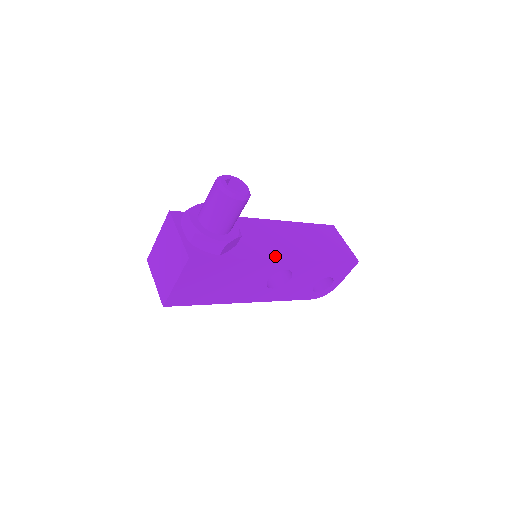
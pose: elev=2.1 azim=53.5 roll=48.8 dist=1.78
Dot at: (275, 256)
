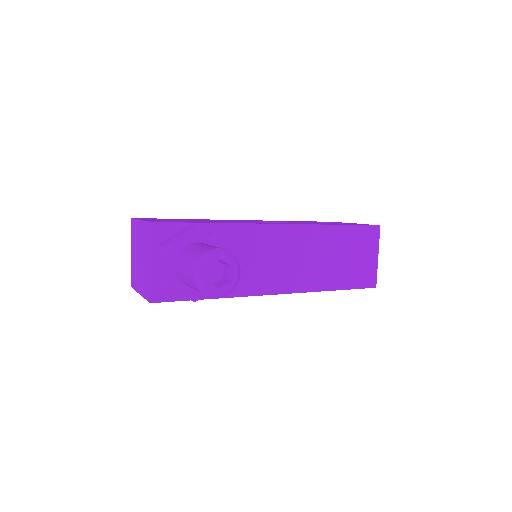
Dot at: (265, 290)
